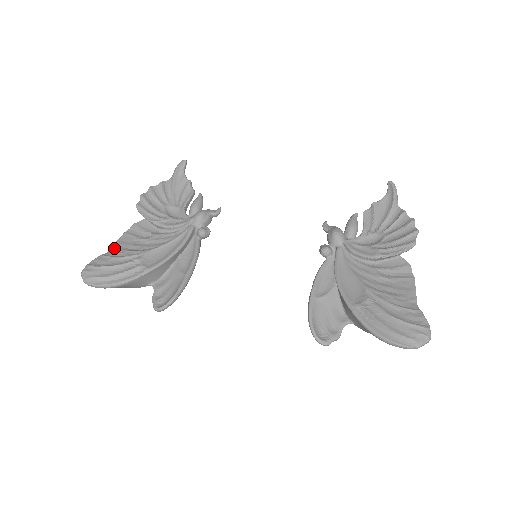
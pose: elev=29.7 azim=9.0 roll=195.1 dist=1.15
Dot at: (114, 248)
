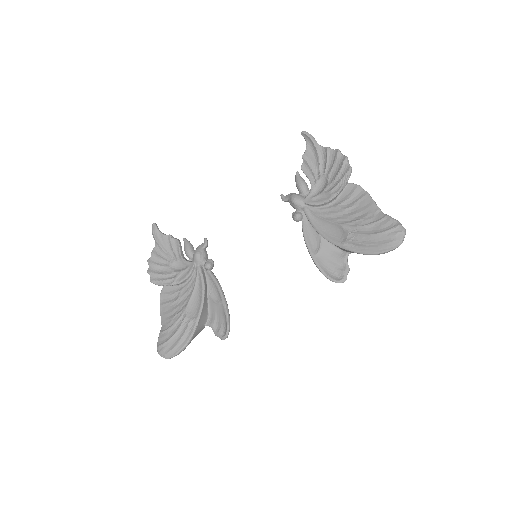
Dot at: (163, 322)
